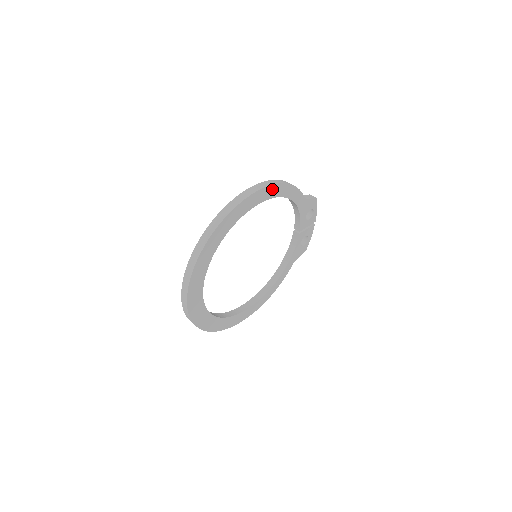
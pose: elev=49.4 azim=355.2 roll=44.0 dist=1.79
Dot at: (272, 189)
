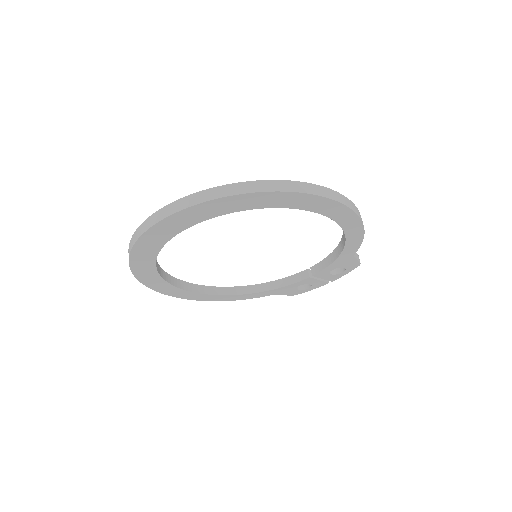
Dot at: (349, 215)
